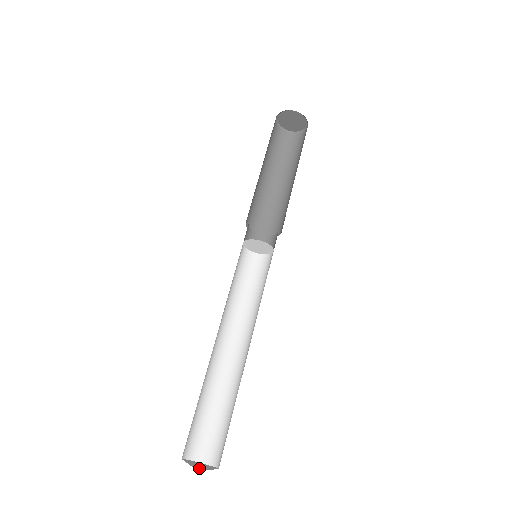
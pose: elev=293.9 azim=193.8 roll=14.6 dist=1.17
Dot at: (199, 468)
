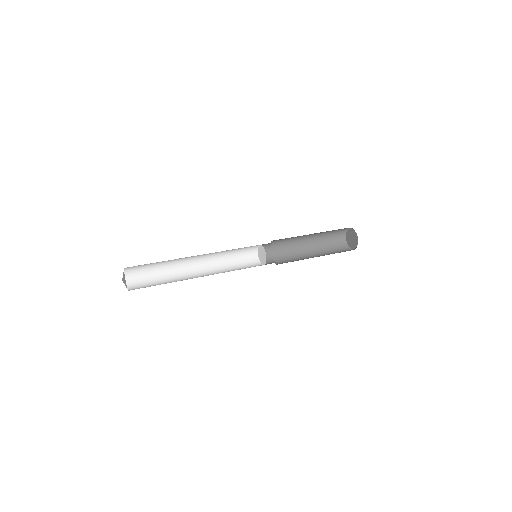
Dot at: occluded
